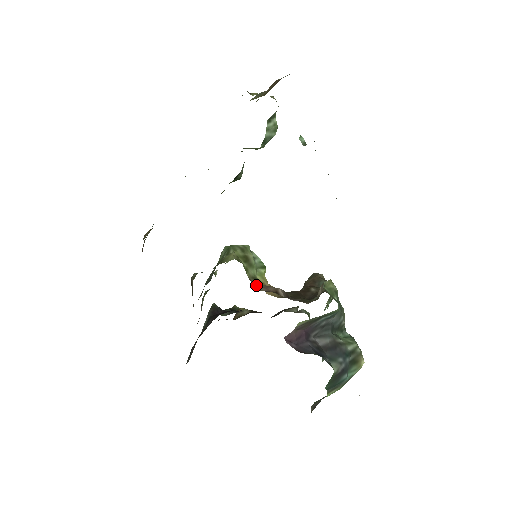
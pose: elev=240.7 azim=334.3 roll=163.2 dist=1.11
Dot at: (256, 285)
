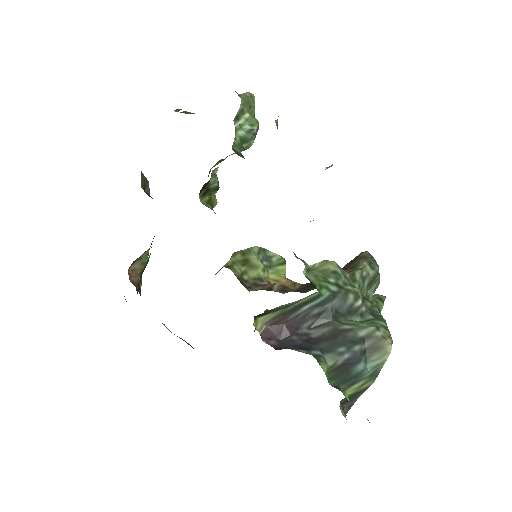
Dot at: (252, 286)
